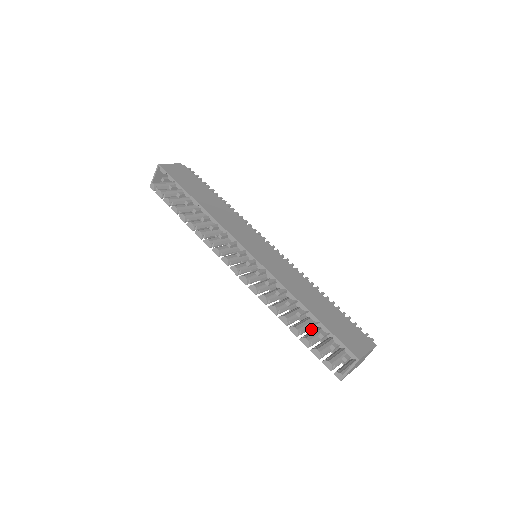
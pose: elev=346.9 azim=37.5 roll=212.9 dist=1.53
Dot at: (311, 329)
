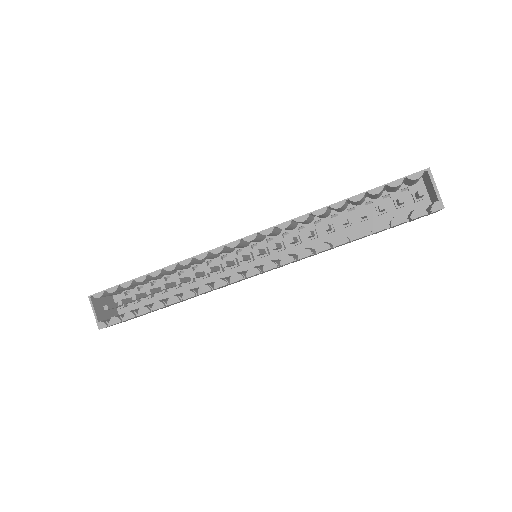
Dot at: (369, 233)
